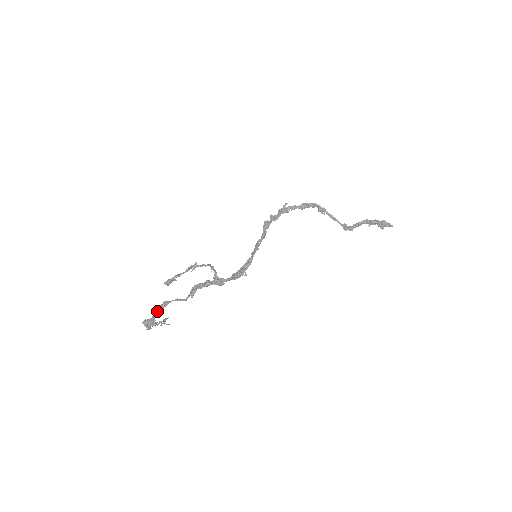
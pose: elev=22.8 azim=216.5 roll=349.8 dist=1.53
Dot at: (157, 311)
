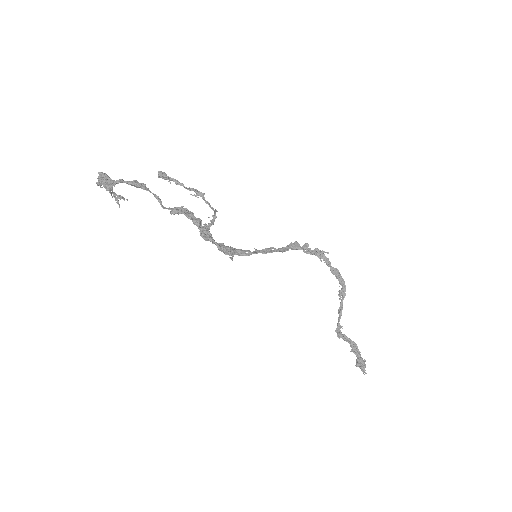
Dot at: (128, 181)
